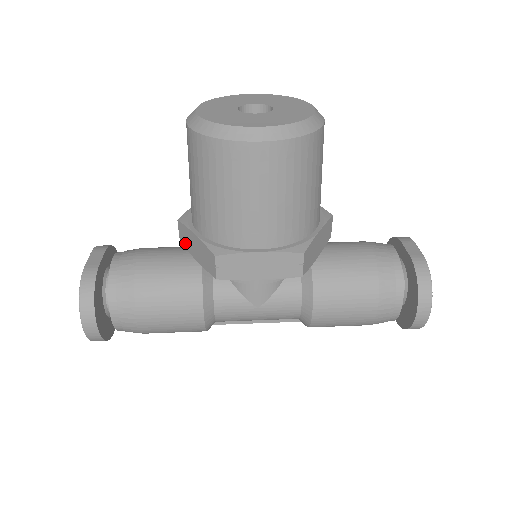
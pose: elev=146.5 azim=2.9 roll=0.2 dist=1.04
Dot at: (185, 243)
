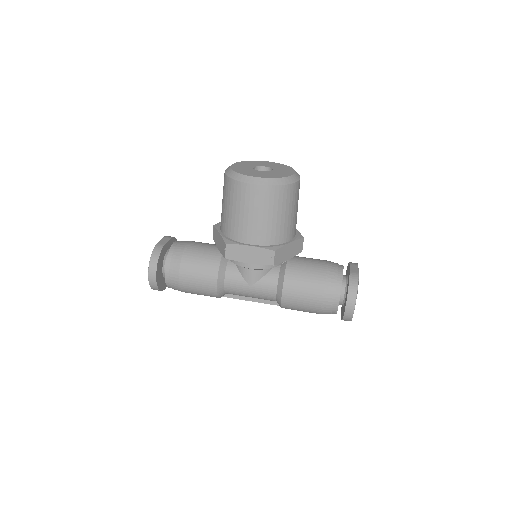
Dot at: (215, 239)
